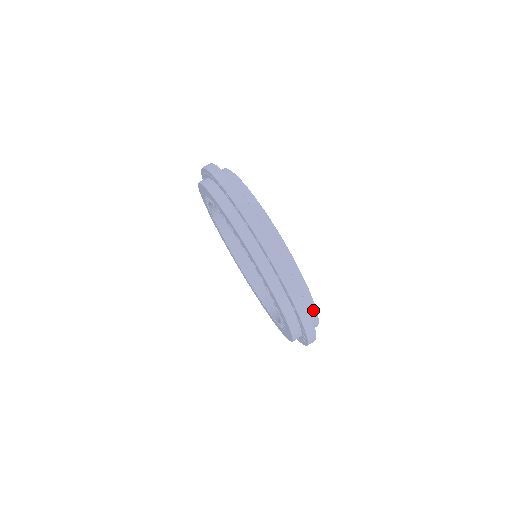
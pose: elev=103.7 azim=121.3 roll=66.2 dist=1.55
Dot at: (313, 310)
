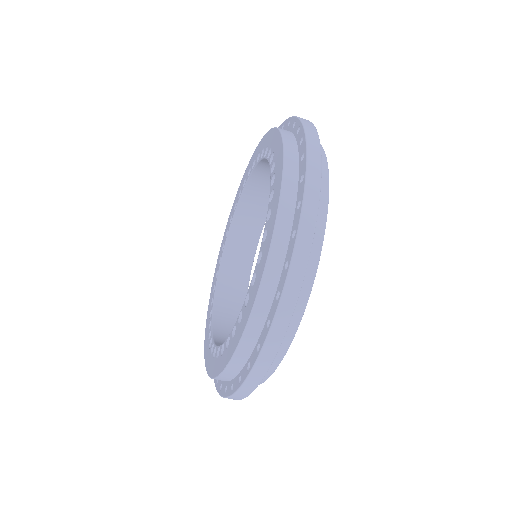
Dot at: occluded
